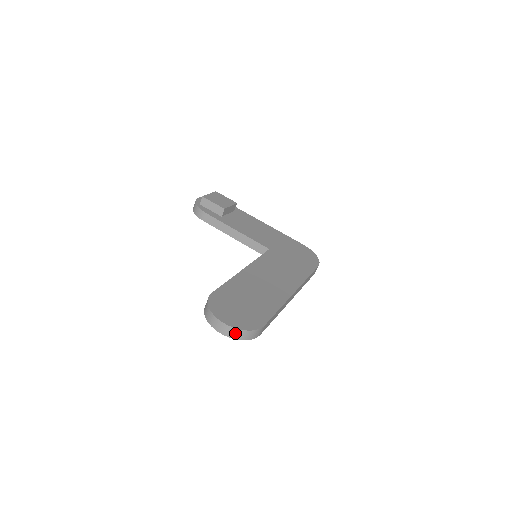
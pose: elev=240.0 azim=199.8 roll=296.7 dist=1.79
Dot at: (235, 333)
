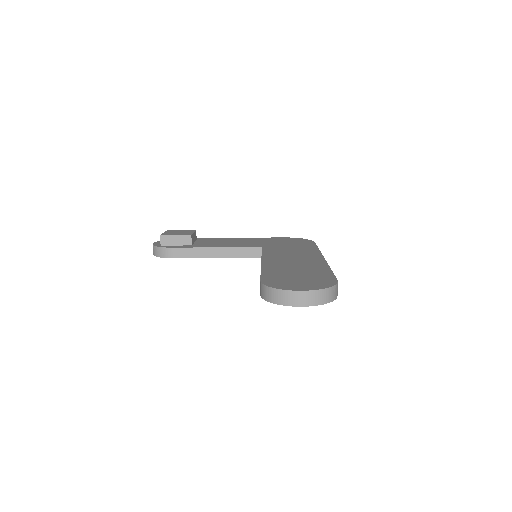
Dot at: (320, 296)
